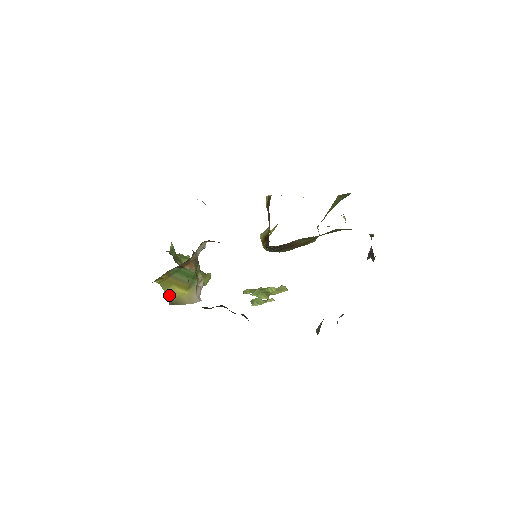
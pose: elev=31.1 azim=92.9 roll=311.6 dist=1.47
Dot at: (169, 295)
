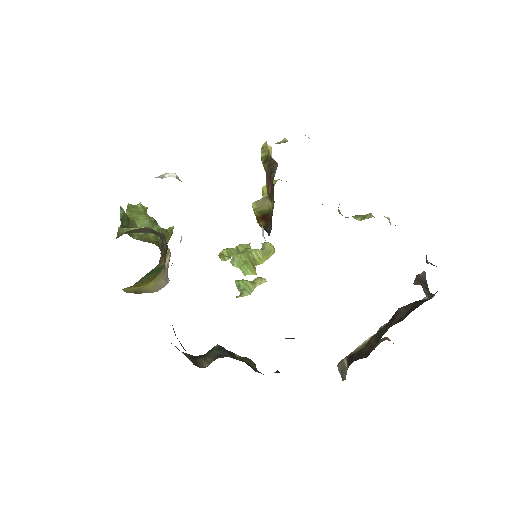
Dot at: (128, 289)
